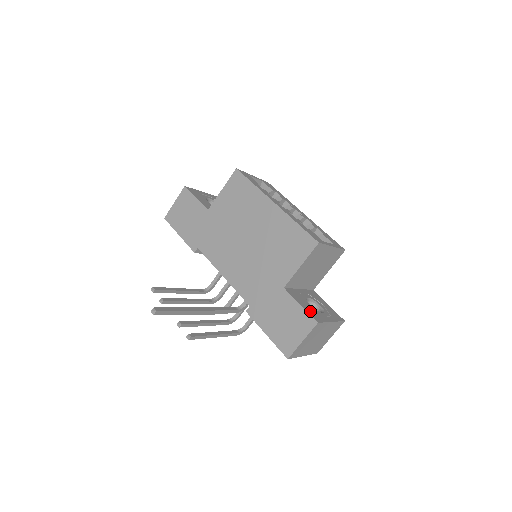
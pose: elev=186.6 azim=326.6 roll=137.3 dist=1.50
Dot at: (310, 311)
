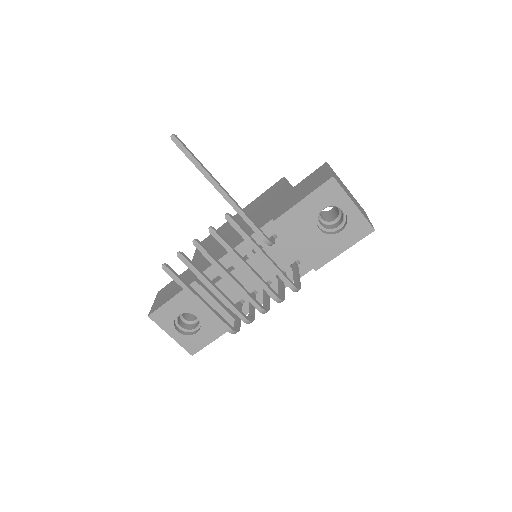
Dot at: occluded
